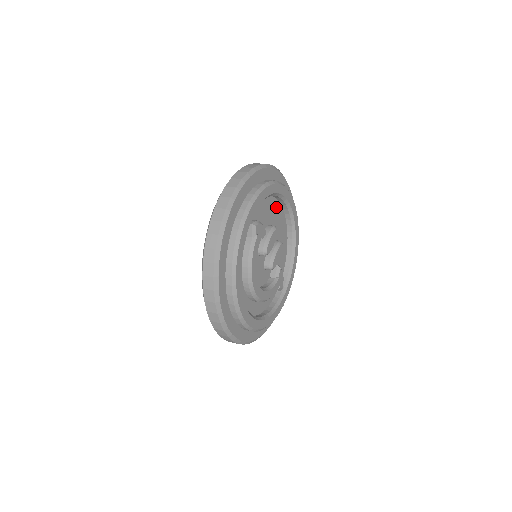
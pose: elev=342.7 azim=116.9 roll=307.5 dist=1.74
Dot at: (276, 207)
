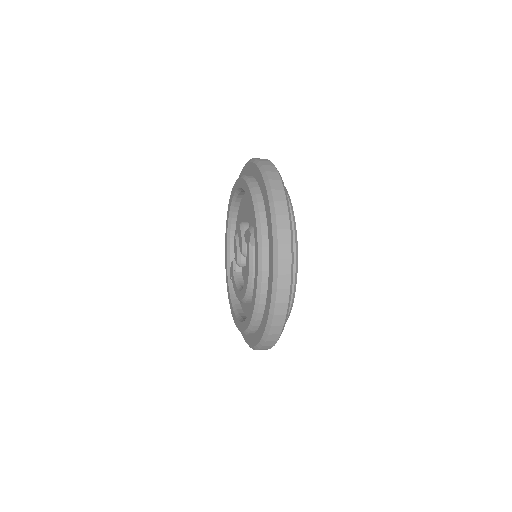
Dot at: occluded
